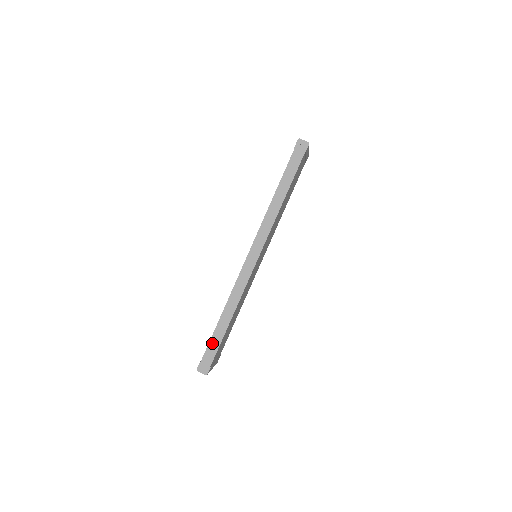
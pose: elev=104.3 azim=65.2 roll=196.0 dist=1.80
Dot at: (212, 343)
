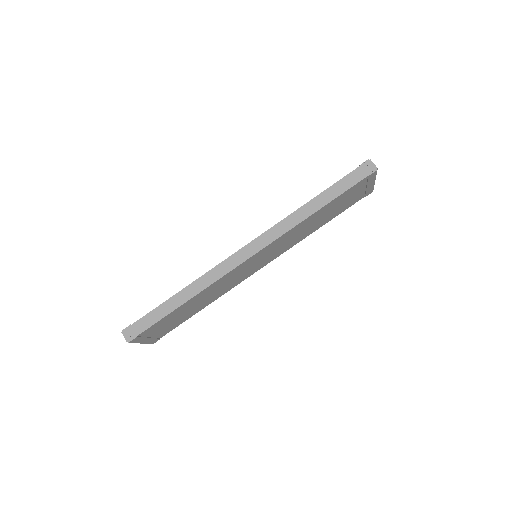
Dot at: (154, 313)
